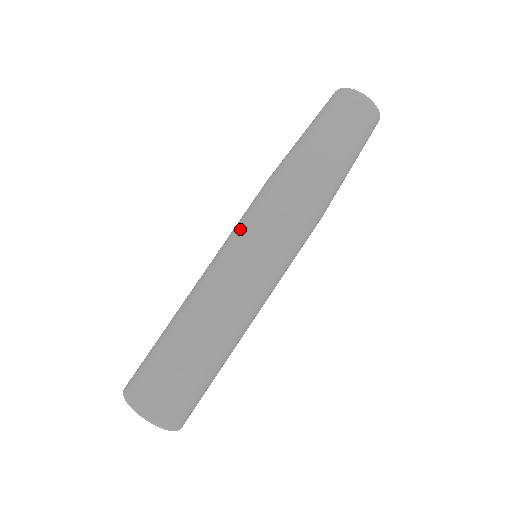
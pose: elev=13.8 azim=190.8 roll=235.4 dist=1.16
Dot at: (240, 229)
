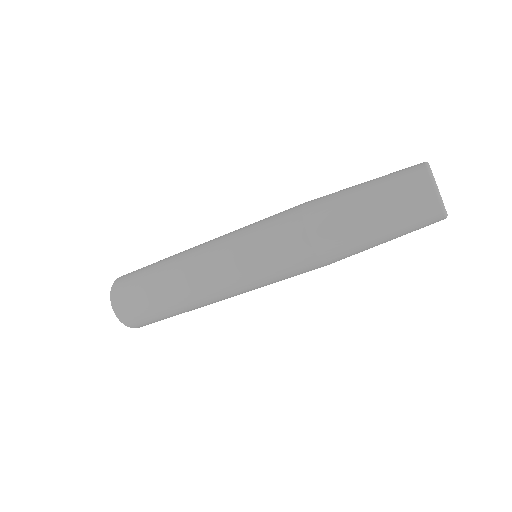
Dot at: (248, 237)
